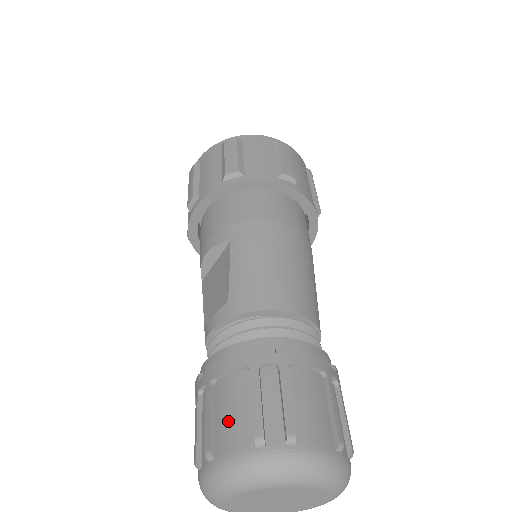
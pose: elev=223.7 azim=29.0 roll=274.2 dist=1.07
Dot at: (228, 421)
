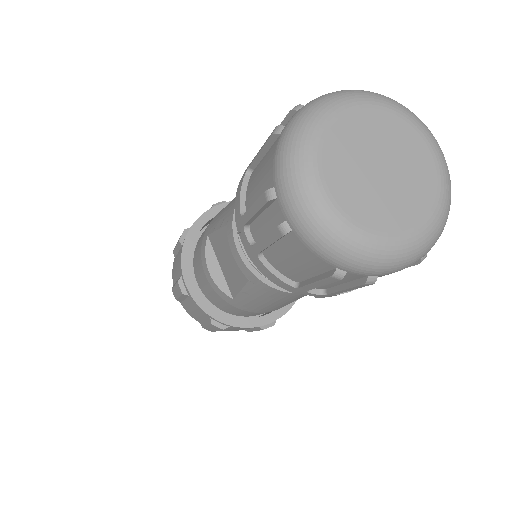
Dot at: (261, 179)
